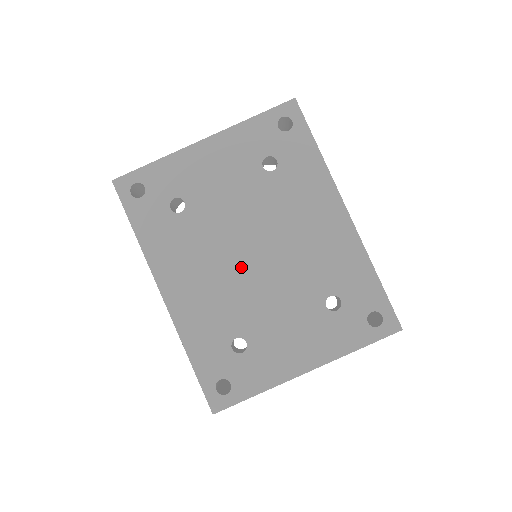
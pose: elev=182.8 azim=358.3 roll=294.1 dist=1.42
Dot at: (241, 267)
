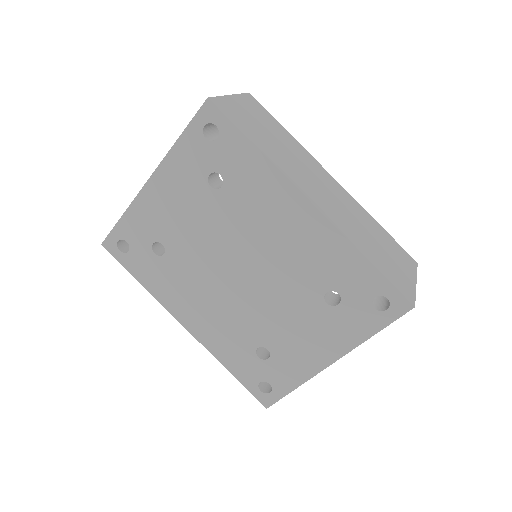
Dot at: (234, 287)
